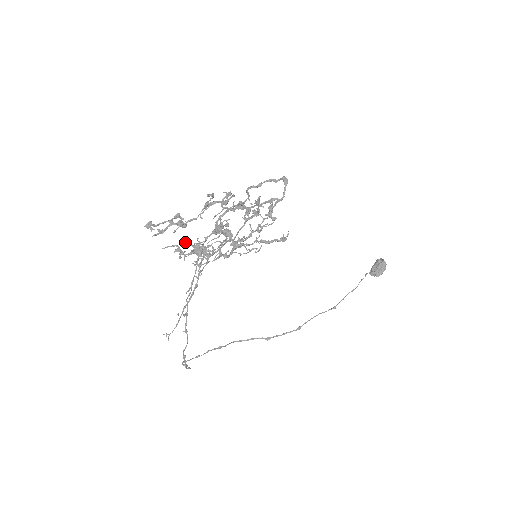
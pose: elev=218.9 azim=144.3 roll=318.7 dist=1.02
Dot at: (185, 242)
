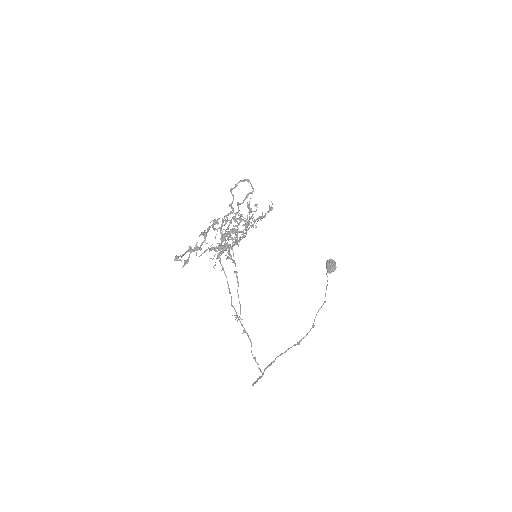
Dot at: (211, 247)
